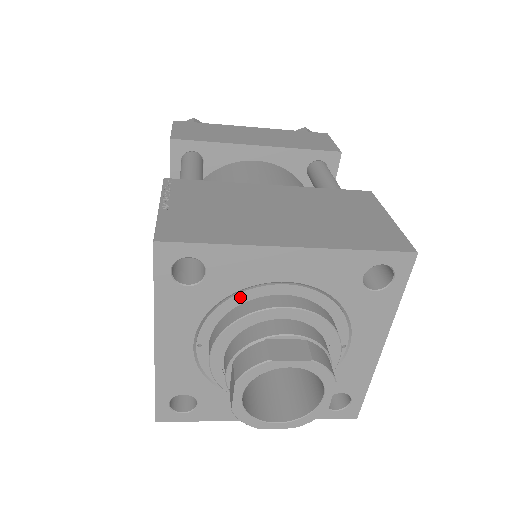
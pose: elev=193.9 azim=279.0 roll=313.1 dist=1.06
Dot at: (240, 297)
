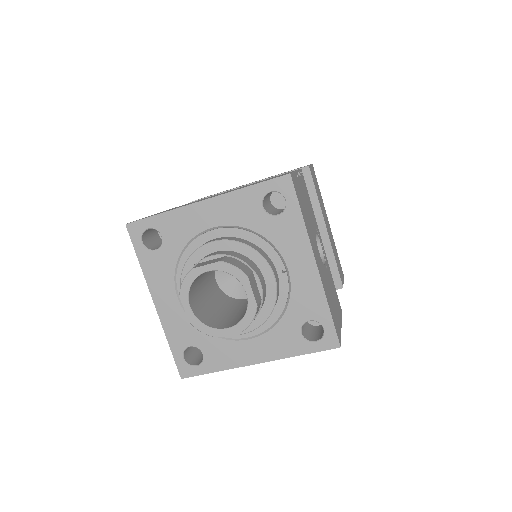
Dot at: (190, 249)
